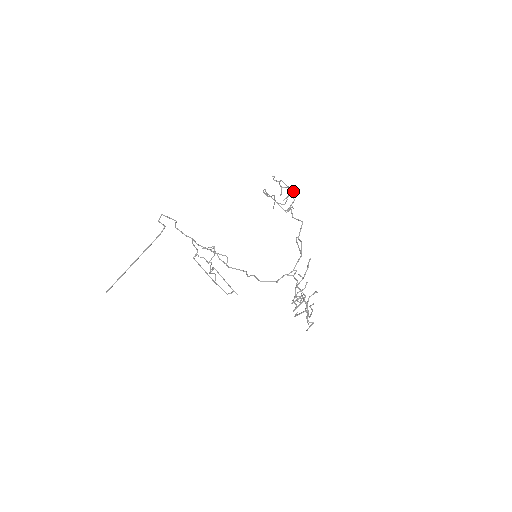
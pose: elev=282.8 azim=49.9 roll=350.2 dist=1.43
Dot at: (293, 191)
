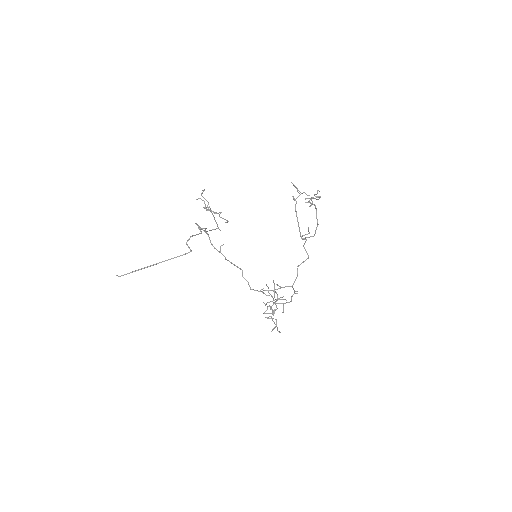
Dot at: occluded
